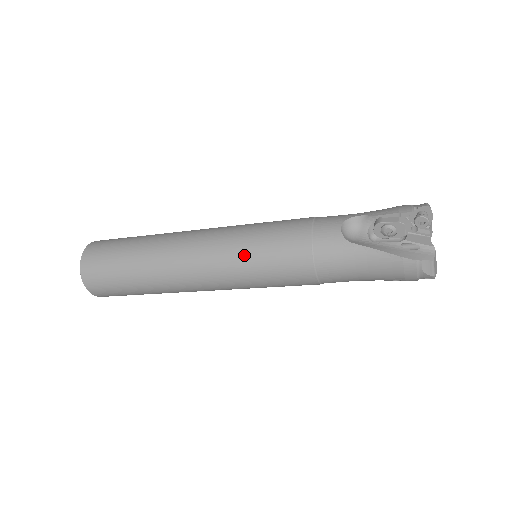
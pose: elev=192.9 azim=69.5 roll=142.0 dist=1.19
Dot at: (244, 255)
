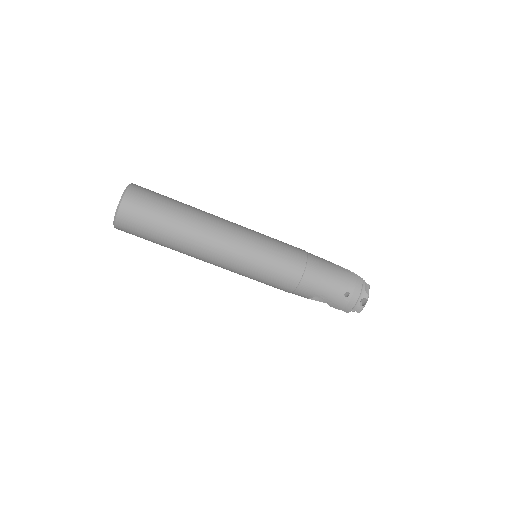
Dot at: (265, 235)
